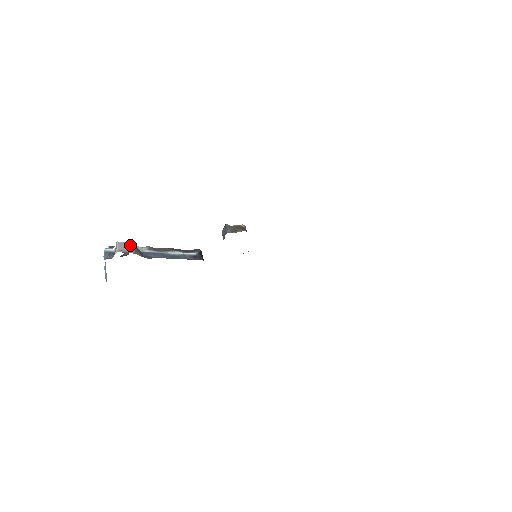
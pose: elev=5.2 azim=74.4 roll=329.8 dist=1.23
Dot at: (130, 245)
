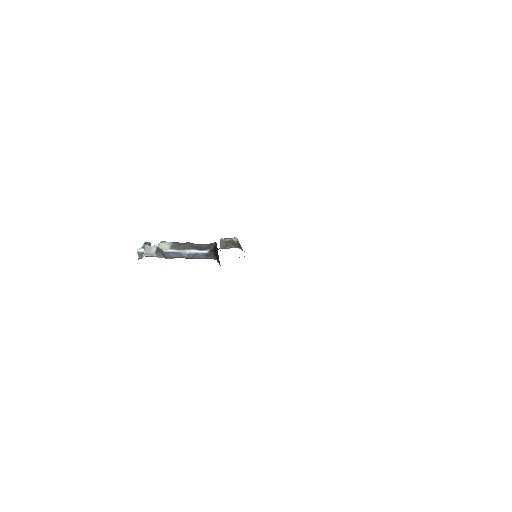
Dot at: (154, 248)
